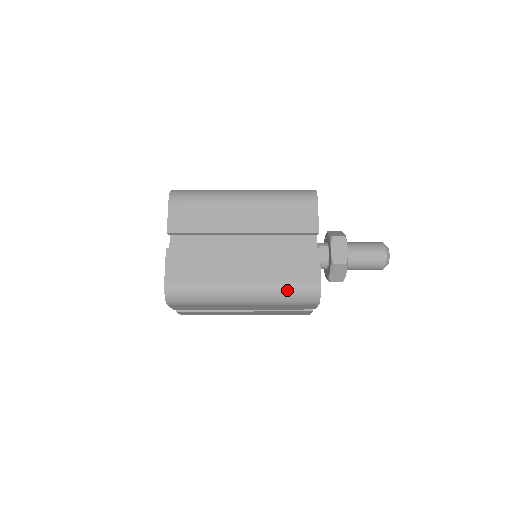
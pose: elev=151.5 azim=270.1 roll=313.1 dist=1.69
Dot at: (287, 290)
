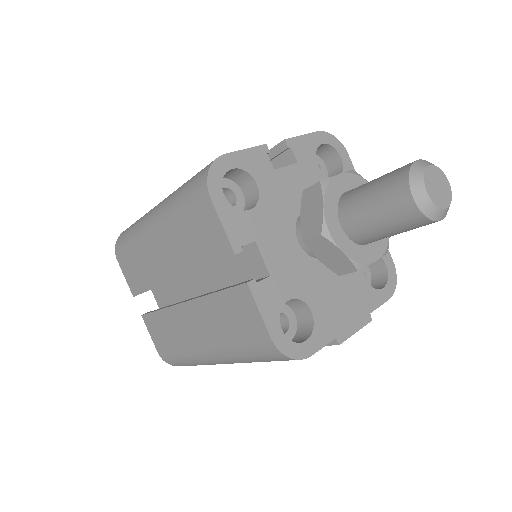
Dot at: (187, 182)
